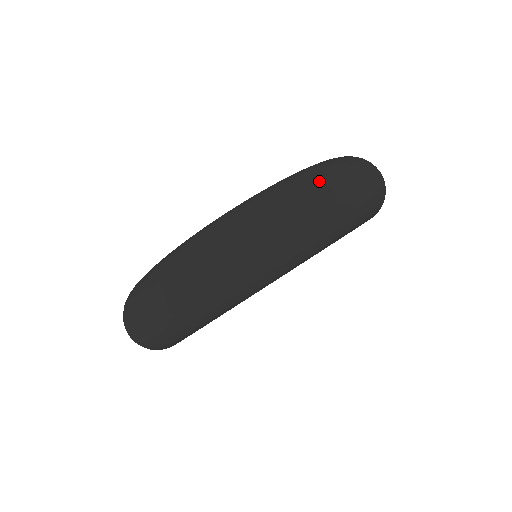
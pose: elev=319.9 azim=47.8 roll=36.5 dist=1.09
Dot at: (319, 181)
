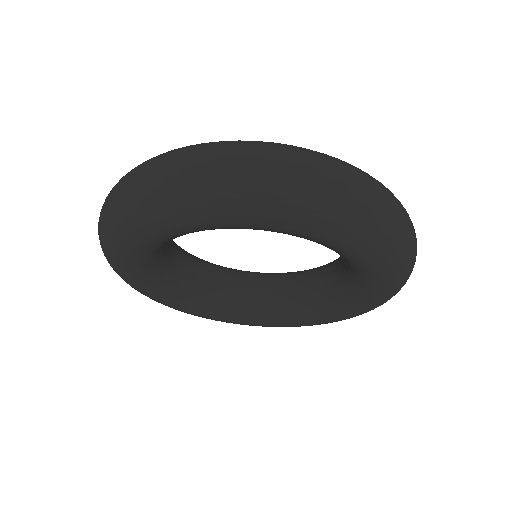
Dot at: (248, 145)
